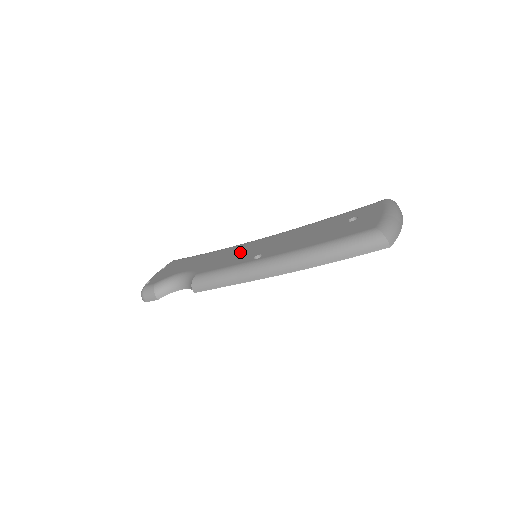
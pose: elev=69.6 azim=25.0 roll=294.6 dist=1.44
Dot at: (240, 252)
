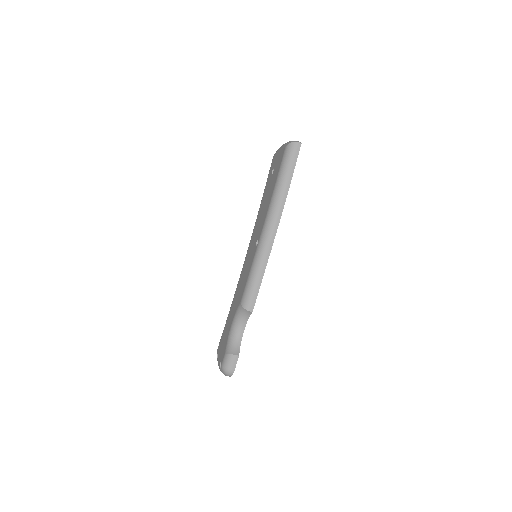
Dot at: (246, 266)
